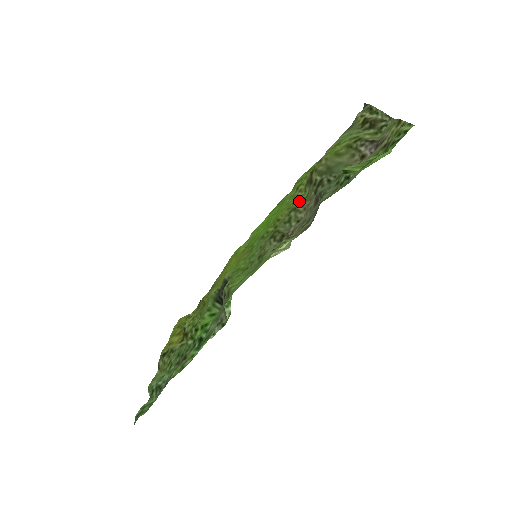
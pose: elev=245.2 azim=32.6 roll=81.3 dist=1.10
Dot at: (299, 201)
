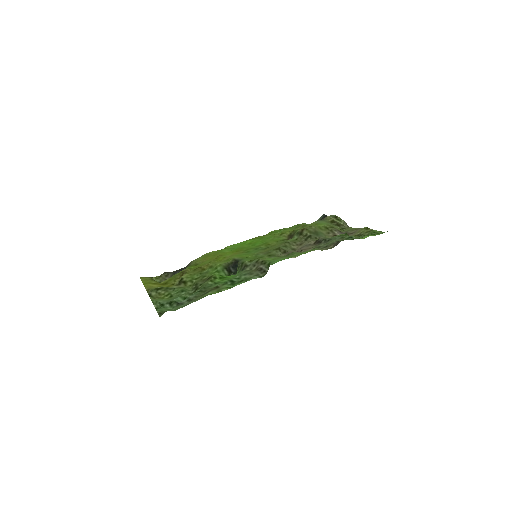
Dot at: (290, 240)
